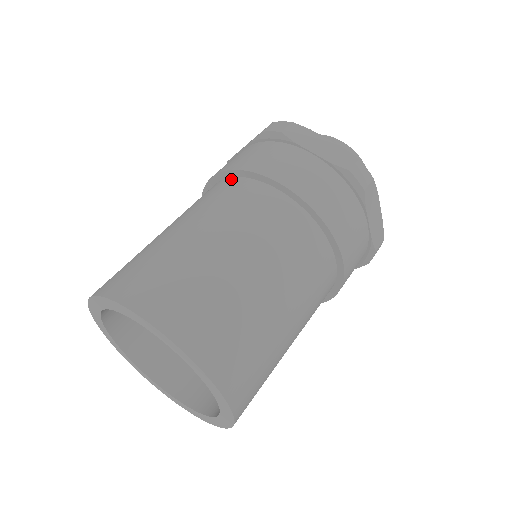
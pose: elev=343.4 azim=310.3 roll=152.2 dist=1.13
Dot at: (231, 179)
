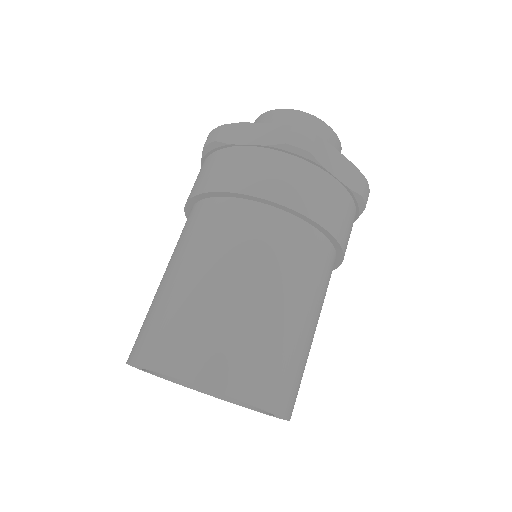
Dot at: (195, 206)
